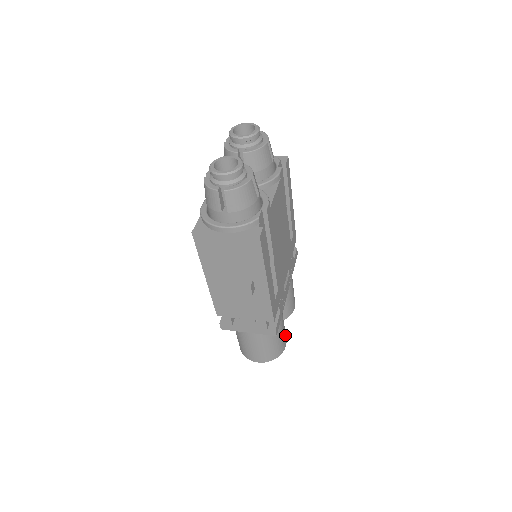
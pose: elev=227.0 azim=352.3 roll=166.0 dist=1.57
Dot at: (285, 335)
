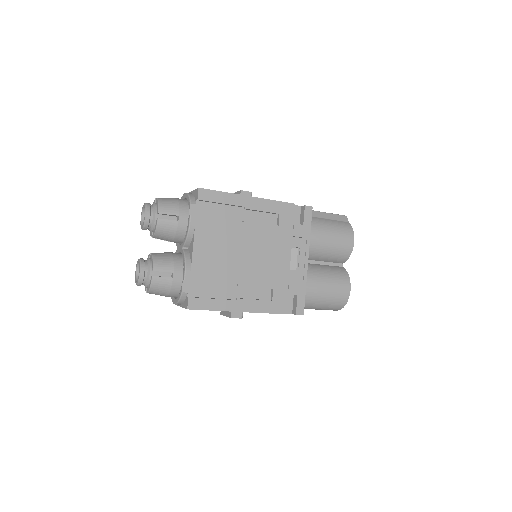
Dot at: (341, 285)
